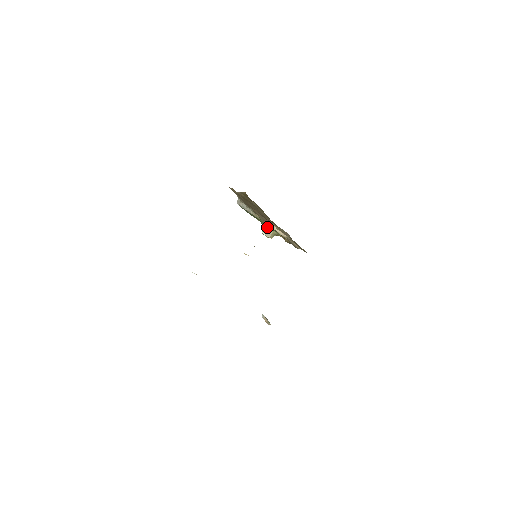
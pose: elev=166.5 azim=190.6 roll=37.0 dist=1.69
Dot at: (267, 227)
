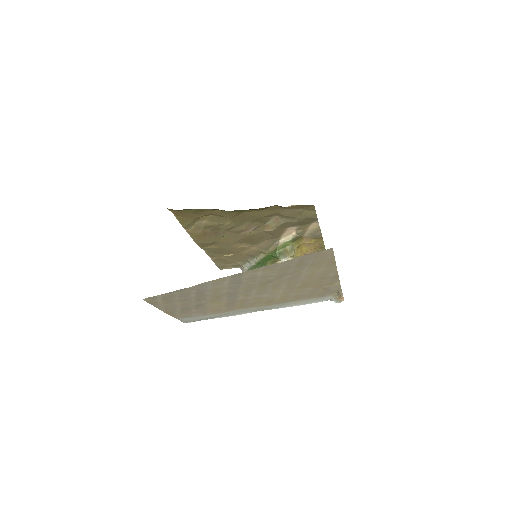
Dot at: (278, 252)
